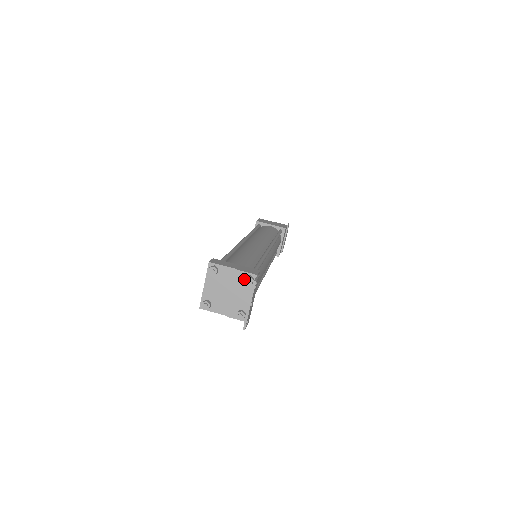
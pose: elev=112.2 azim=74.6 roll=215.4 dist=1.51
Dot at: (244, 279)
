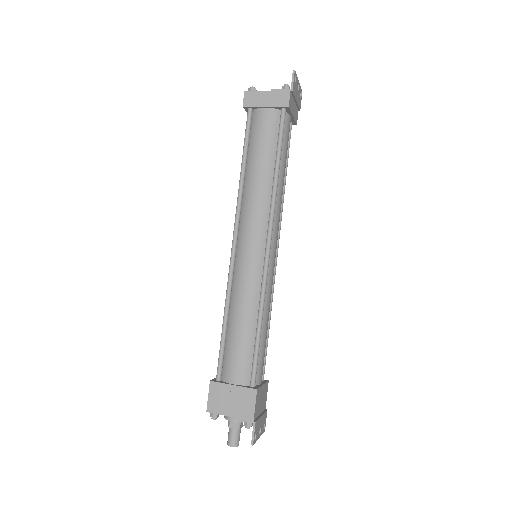
Dot at: occluded
